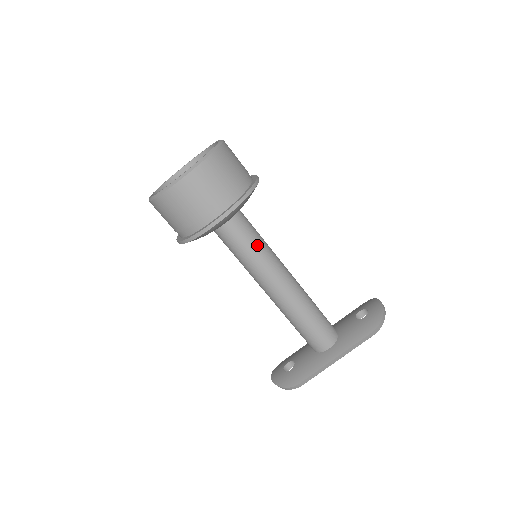
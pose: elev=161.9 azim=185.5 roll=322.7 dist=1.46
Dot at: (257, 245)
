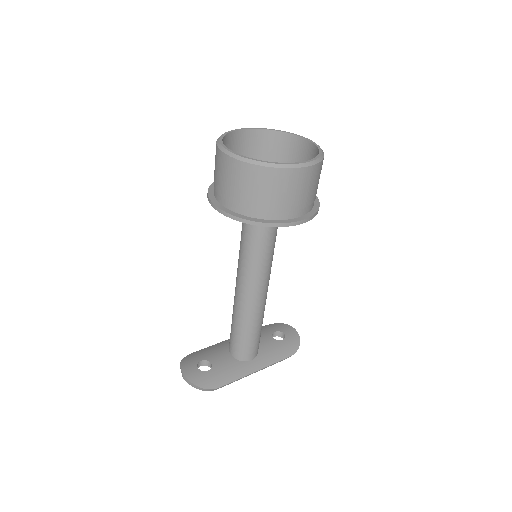
Dot at: (273, 250)
